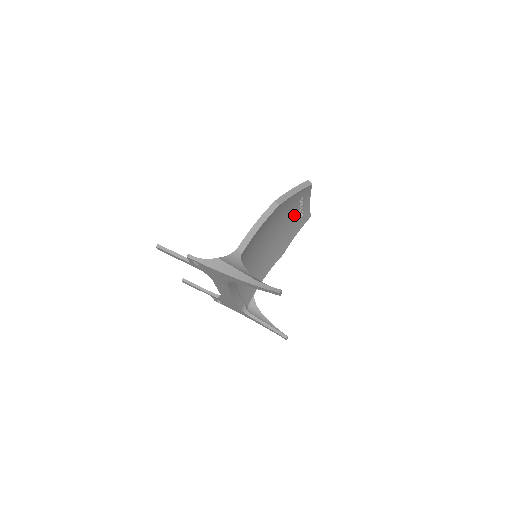
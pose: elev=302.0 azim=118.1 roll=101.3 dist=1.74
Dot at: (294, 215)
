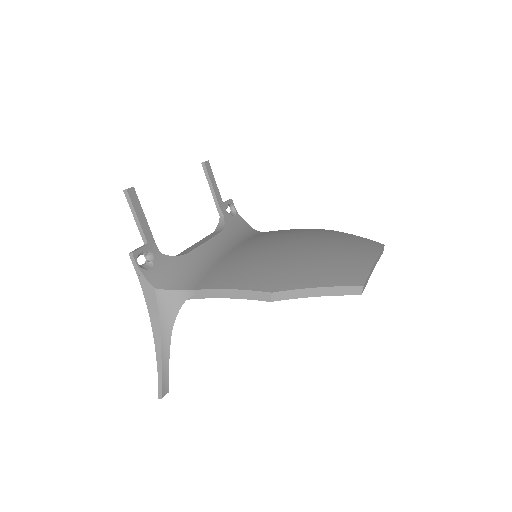
Dot at: occluded
